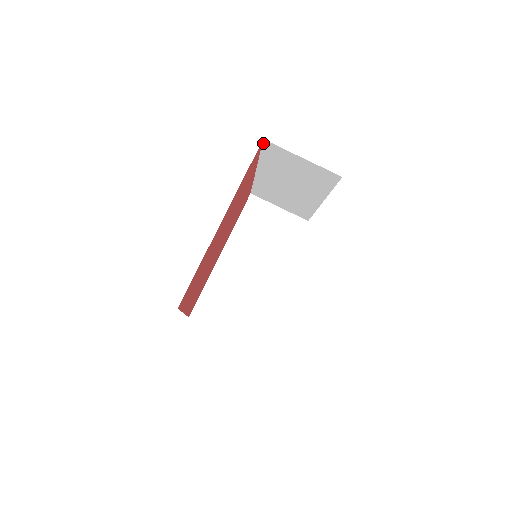
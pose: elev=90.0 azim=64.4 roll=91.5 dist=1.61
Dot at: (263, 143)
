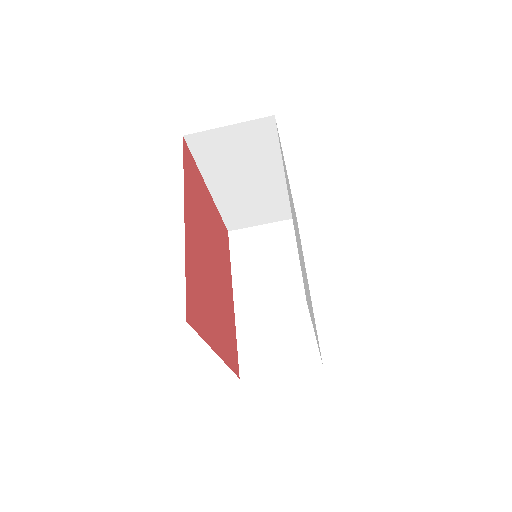
Dot at: (187, 142)
